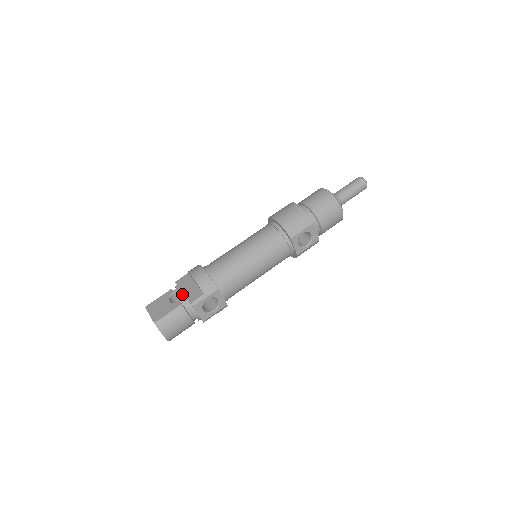
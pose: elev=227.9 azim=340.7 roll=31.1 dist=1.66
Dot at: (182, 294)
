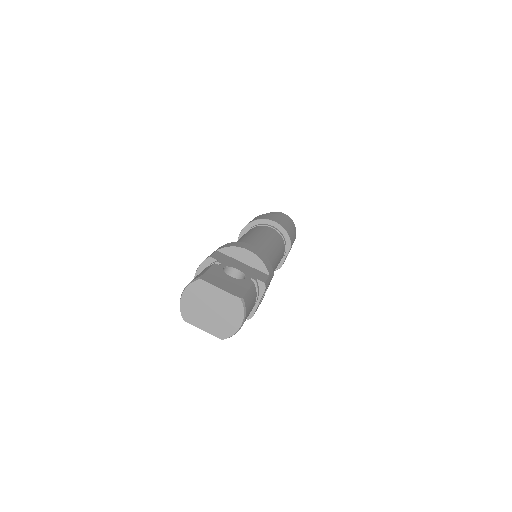
Dot at: (227, 274)
